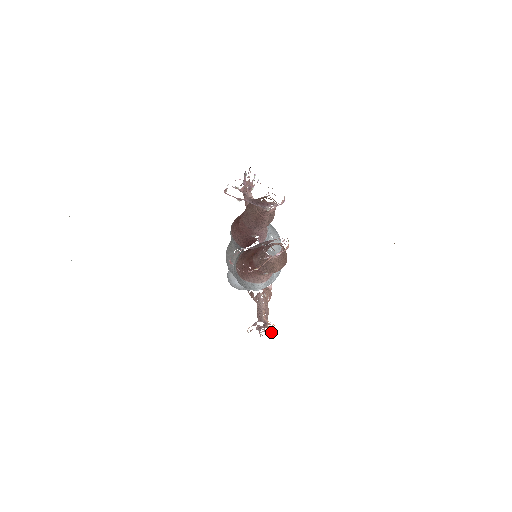
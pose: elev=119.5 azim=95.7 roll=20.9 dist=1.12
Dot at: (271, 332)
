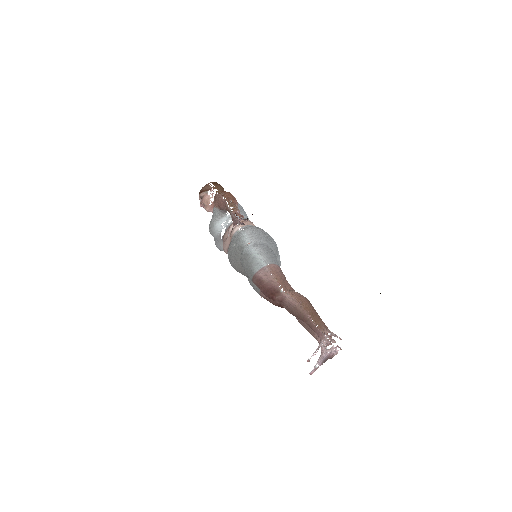
Dot at: occluded
